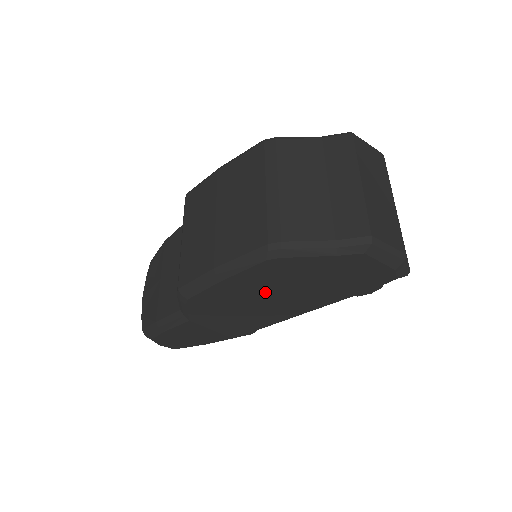
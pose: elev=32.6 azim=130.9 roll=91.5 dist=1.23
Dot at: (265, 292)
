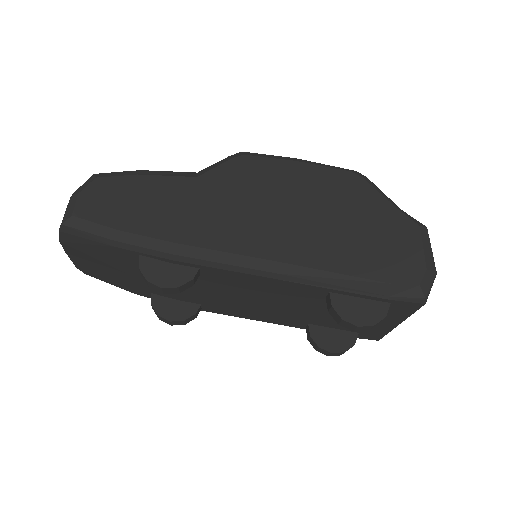
Dot at: (307, 202)
